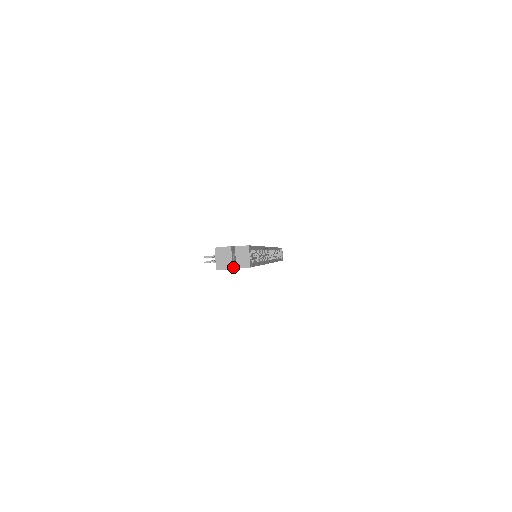
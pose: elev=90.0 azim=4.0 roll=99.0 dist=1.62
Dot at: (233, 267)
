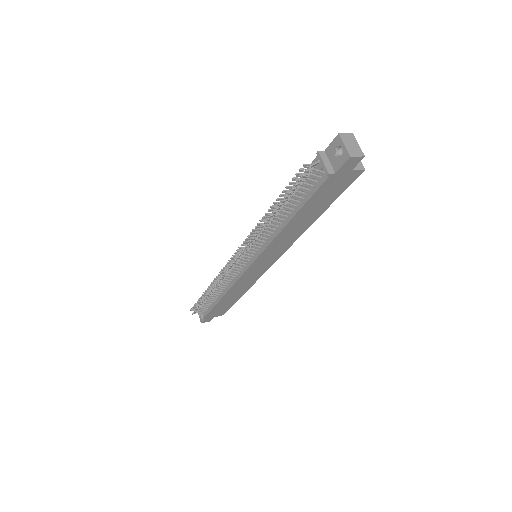
Dot at: (361, 157)
